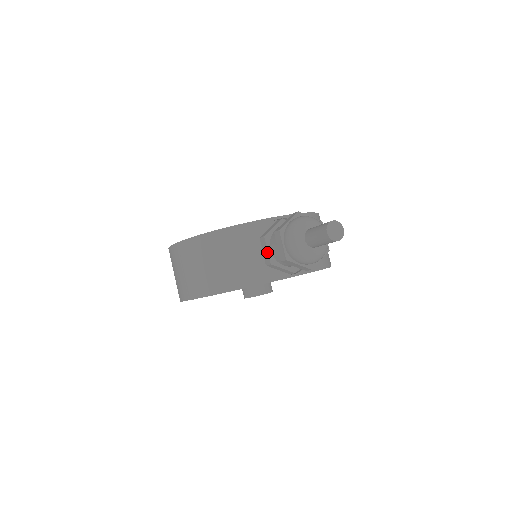
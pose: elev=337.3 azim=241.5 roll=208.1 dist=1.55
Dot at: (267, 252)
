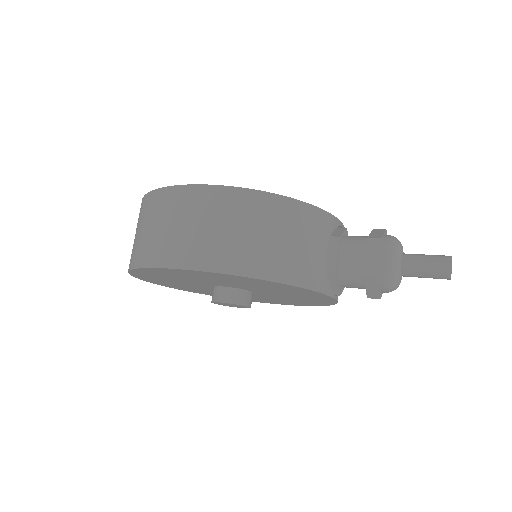
Dot at: (336, 256)
